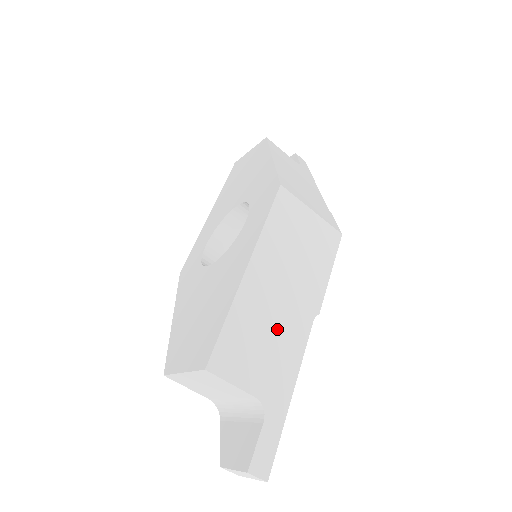
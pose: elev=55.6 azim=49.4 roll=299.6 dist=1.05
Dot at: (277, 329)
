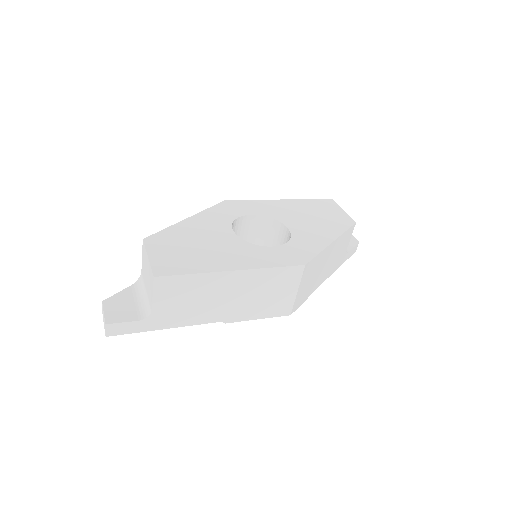
Dot at: (202, 304)
